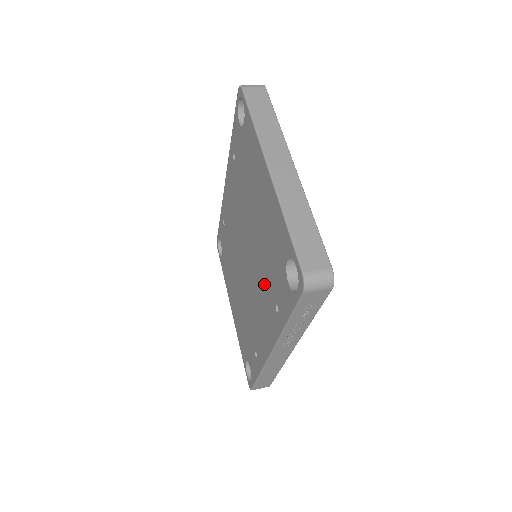
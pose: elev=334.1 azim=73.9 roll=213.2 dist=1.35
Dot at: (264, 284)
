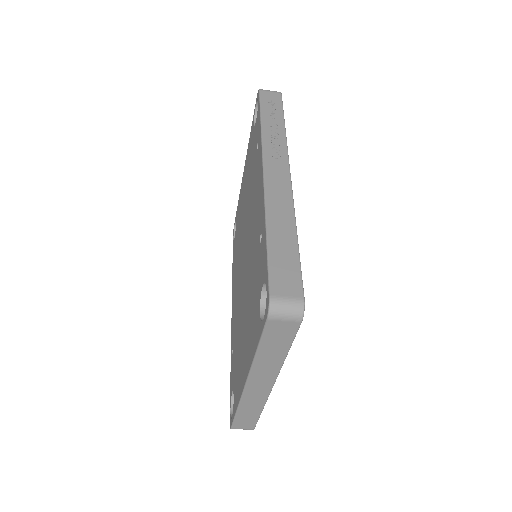
Dot at: (252, 185)
